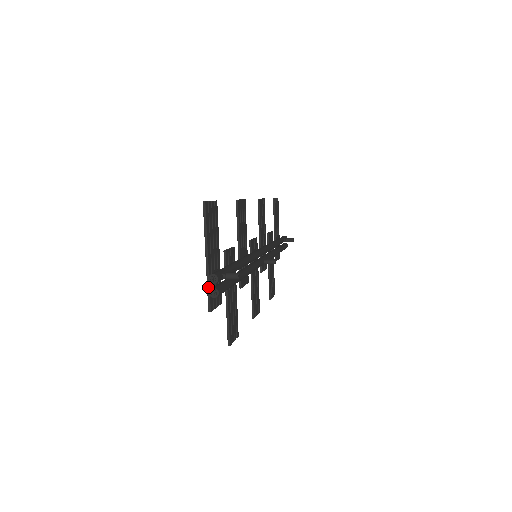
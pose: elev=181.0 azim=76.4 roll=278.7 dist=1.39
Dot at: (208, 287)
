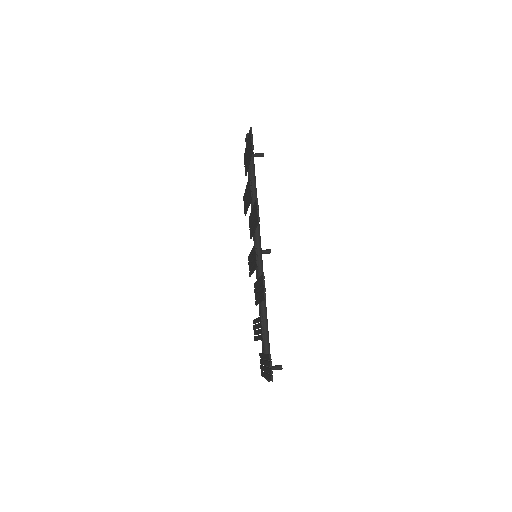
Dot at: occluded
